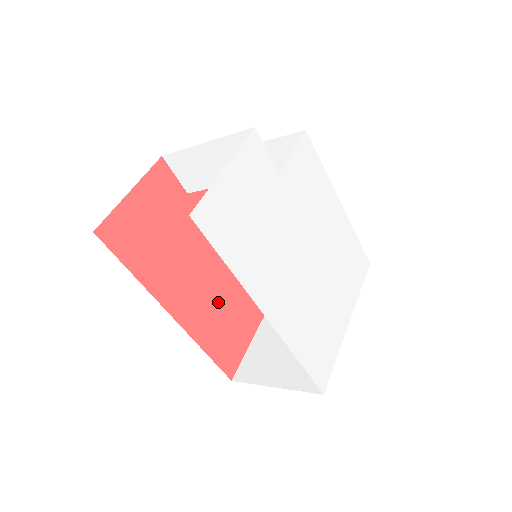
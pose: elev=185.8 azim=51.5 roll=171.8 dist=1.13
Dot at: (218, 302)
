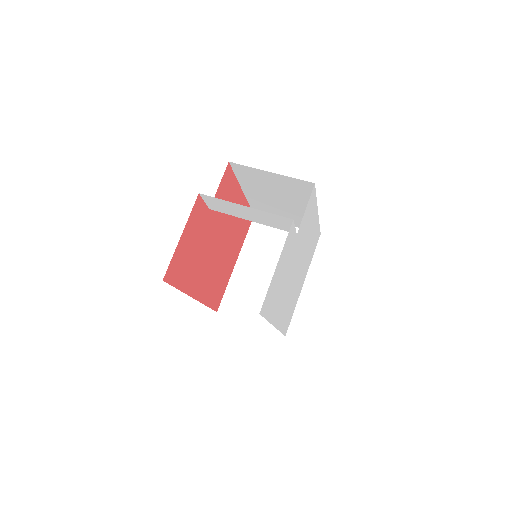
Dot at: (216, 271)
